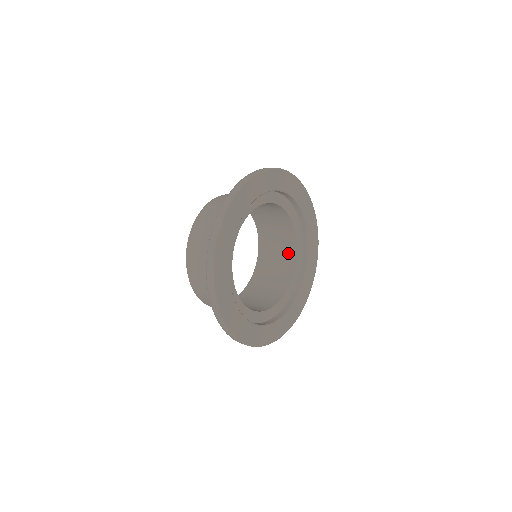
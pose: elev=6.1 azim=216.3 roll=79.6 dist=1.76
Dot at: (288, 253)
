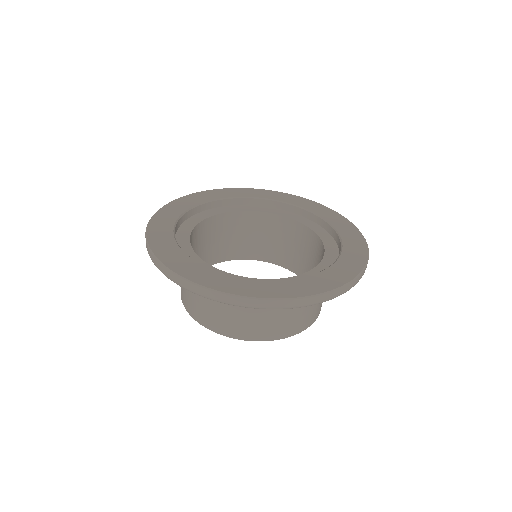
Dot at: (319, 251)
